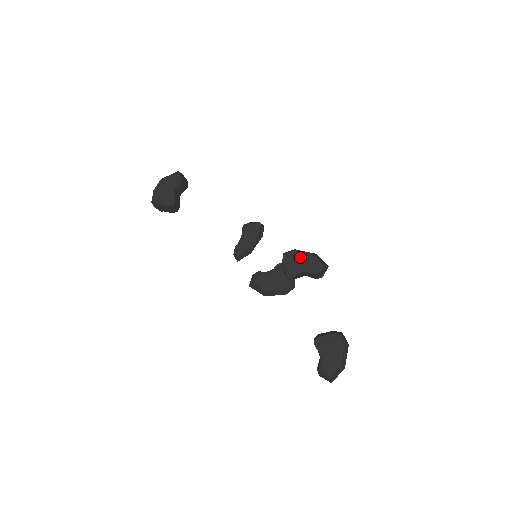
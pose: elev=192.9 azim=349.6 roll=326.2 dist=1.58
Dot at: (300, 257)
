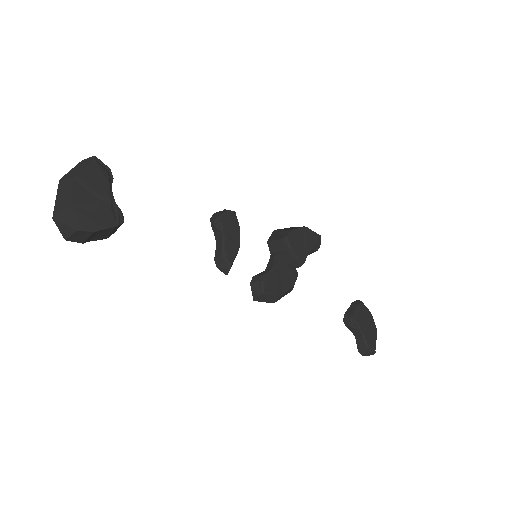
Dot at: (300, 236)
